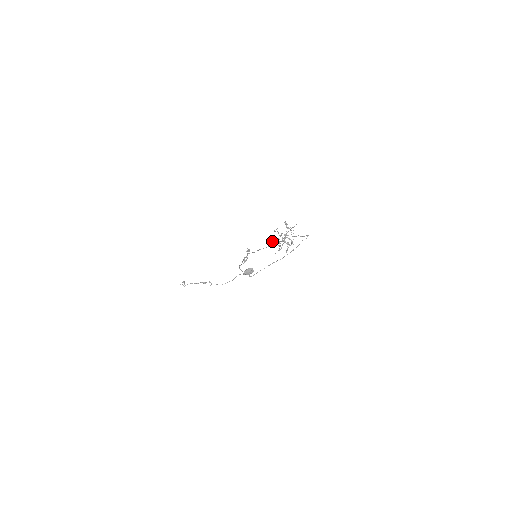
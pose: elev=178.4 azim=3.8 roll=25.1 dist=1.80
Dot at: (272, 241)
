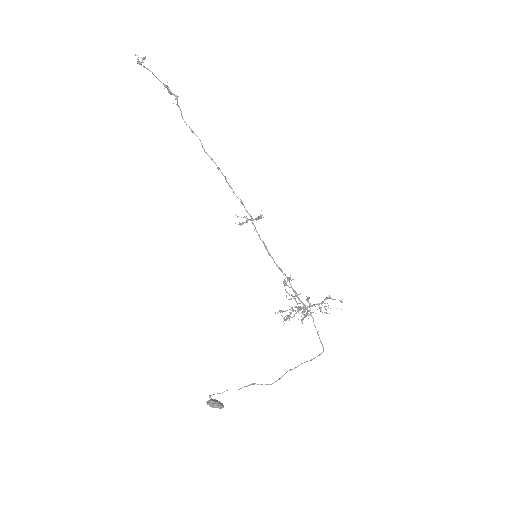
Dot at: occluded
